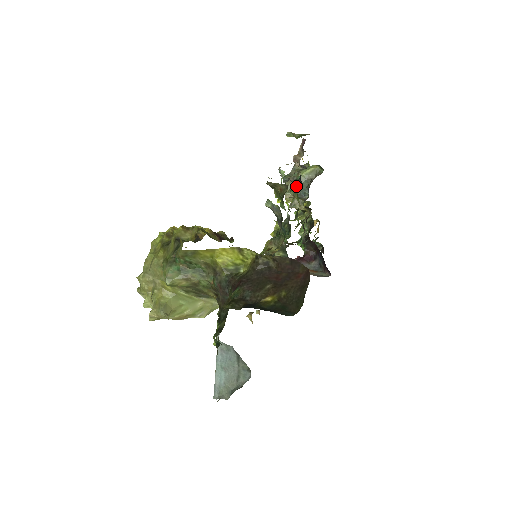
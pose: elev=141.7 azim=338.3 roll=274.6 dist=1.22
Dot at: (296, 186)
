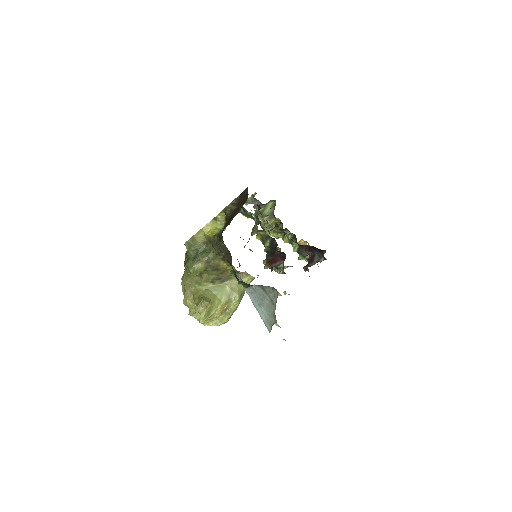
Dot at: occluded
